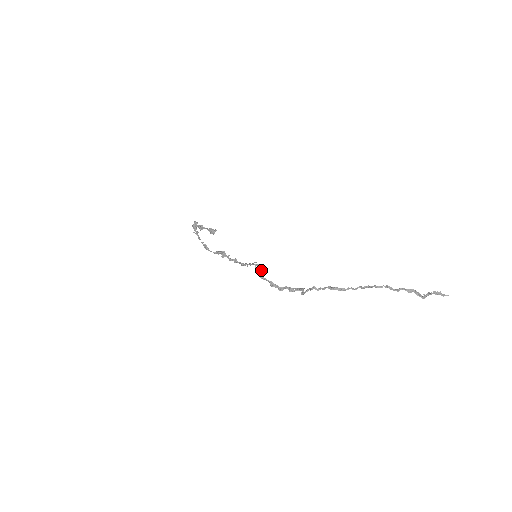
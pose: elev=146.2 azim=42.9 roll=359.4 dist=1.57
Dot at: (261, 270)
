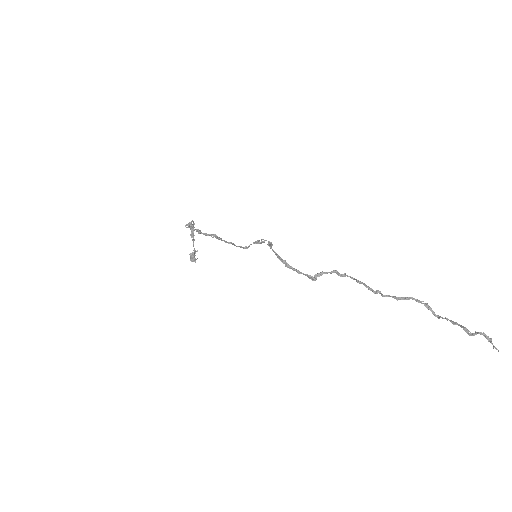
Dot at: (271, 244)
